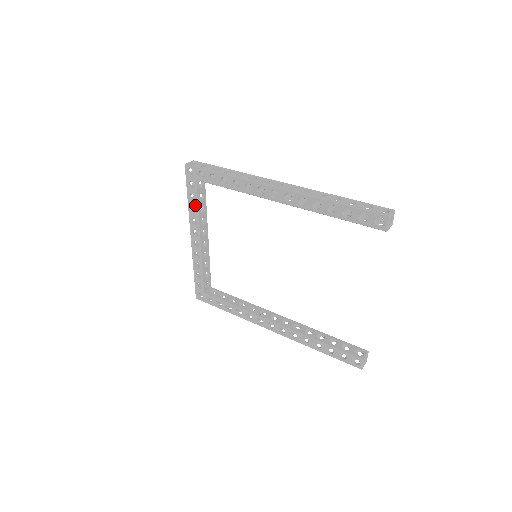
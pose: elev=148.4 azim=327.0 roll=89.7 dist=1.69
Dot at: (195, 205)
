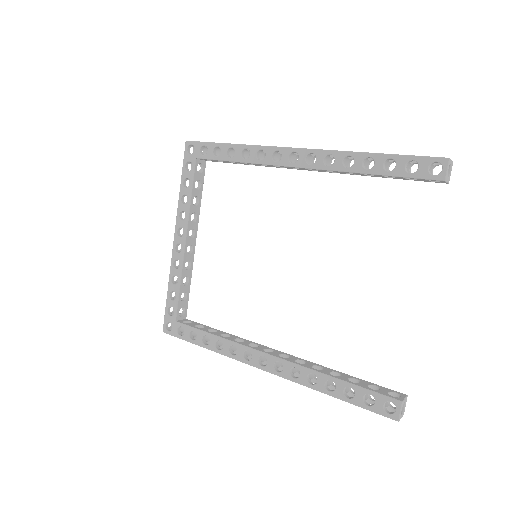
Dot at: (188, 192)
